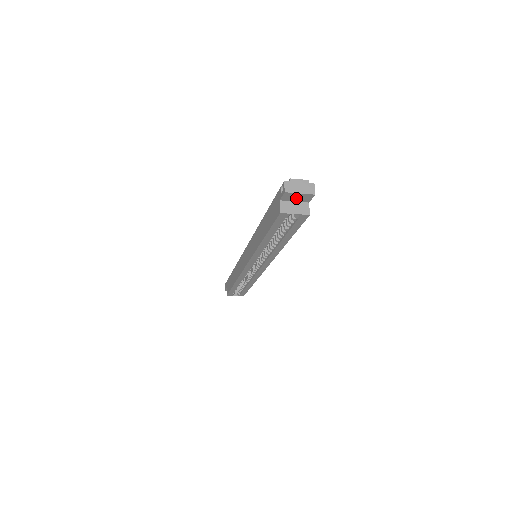
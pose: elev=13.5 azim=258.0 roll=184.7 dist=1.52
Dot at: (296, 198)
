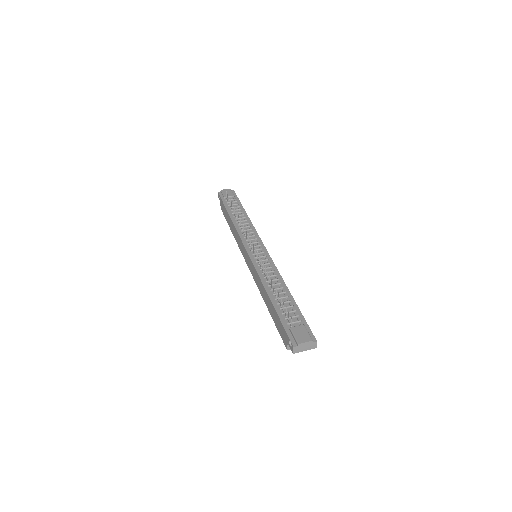
Dot at: occluded
